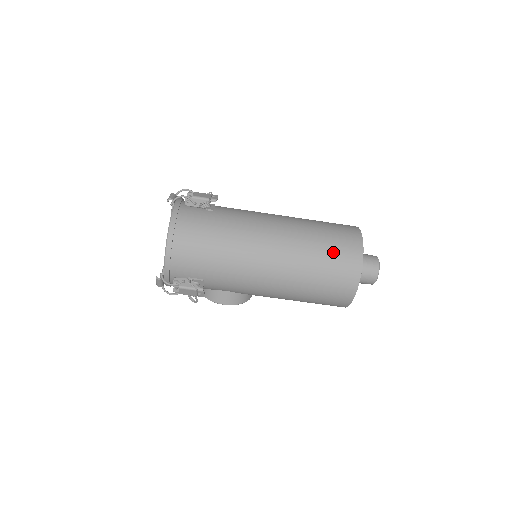
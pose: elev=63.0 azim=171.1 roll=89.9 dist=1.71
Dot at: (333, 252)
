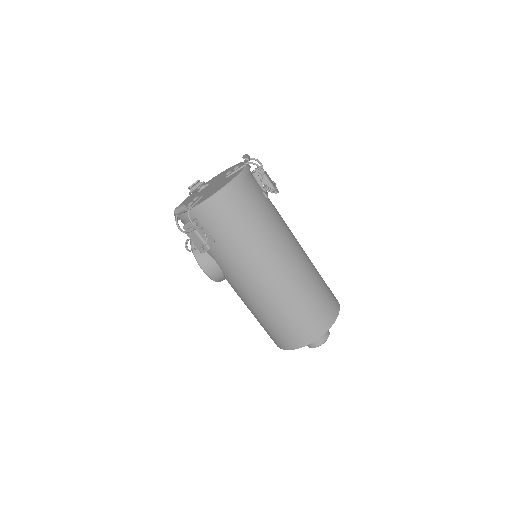
Dot at: (318, 305)
